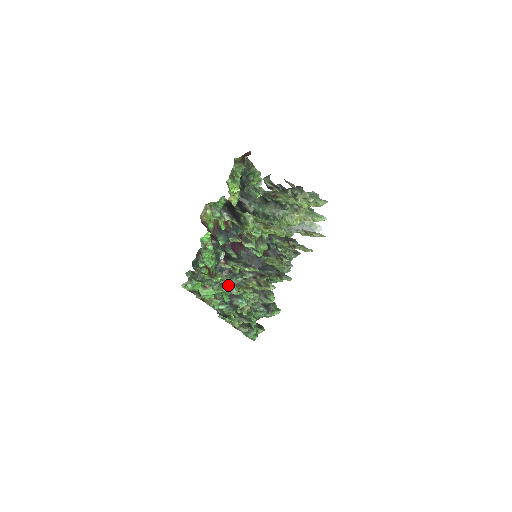
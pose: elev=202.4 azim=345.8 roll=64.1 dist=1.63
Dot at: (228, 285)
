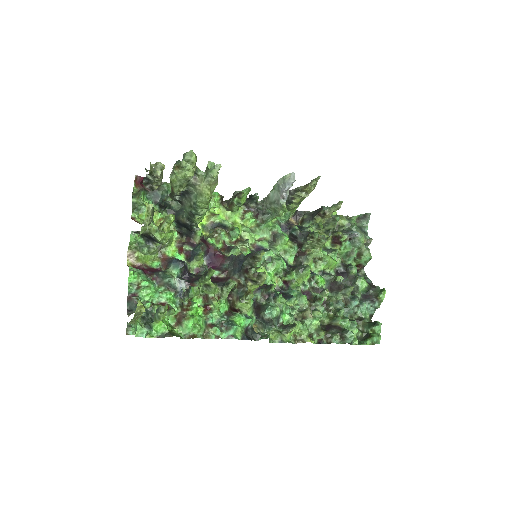
Dot at: (234, 305)
